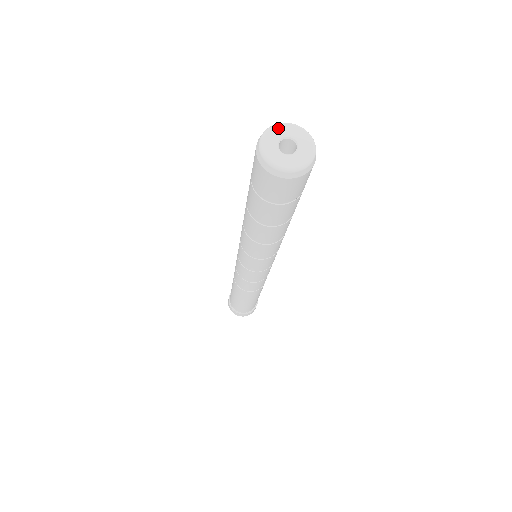
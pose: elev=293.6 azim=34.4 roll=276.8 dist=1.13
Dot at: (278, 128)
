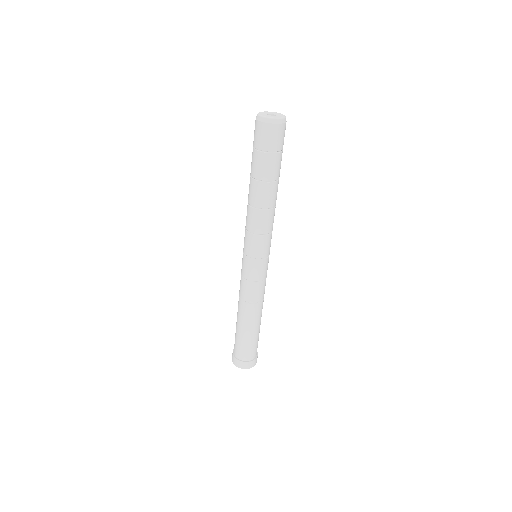
Dot at: (262, 112)
